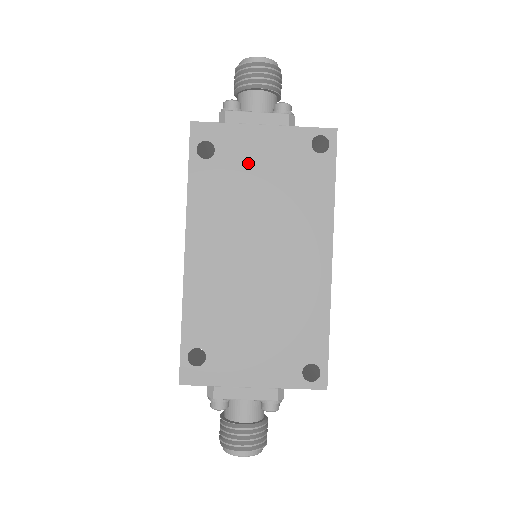
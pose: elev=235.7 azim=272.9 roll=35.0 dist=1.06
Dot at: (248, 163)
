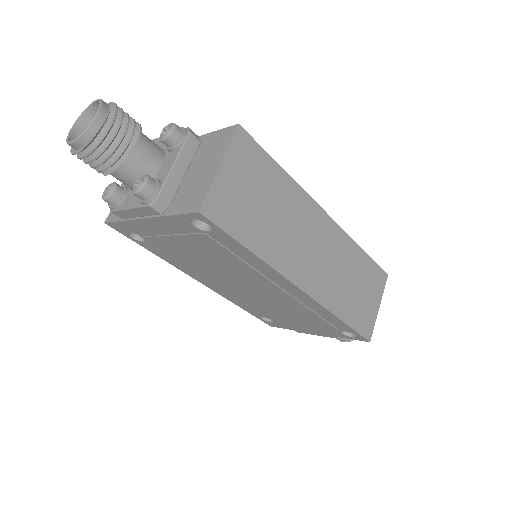
Dot at: (170, 243)
